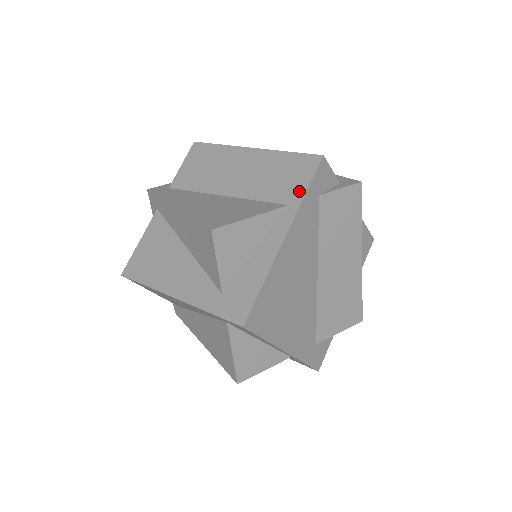
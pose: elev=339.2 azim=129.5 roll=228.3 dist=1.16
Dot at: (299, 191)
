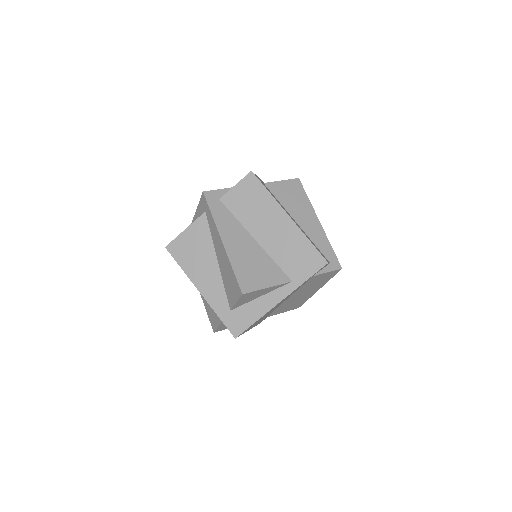
Dot at: (303, 277)
